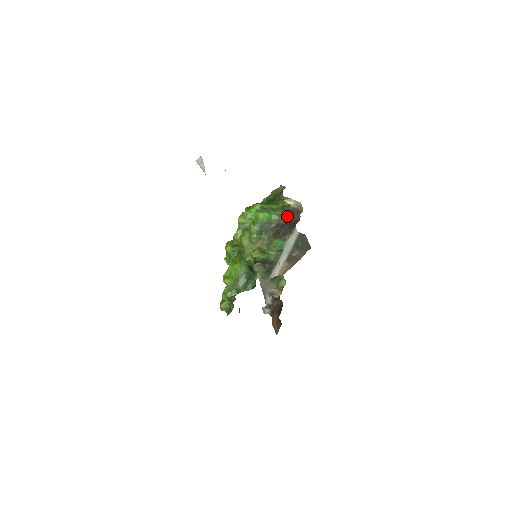
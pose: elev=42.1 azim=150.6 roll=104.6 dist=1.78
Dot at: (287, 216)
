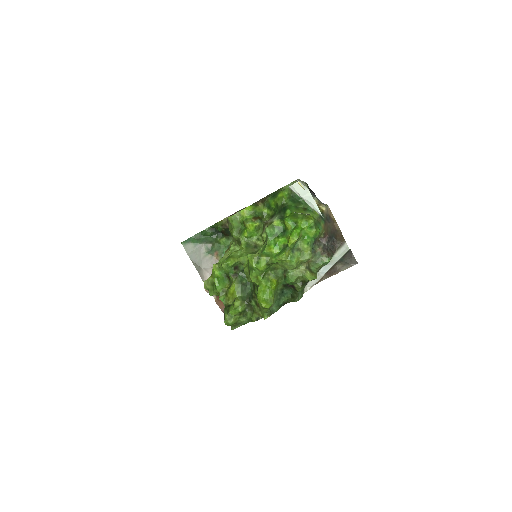
Dot at: (327, 227)
